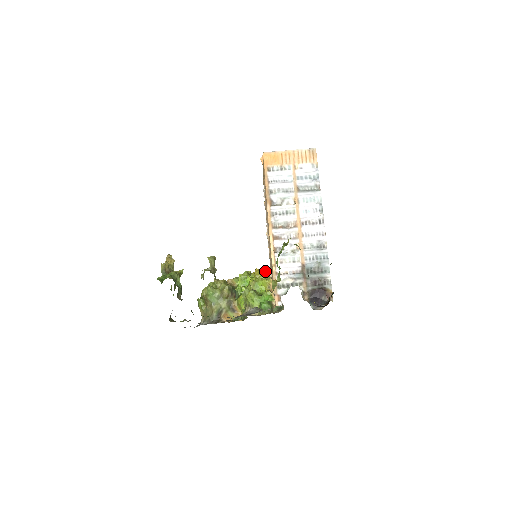
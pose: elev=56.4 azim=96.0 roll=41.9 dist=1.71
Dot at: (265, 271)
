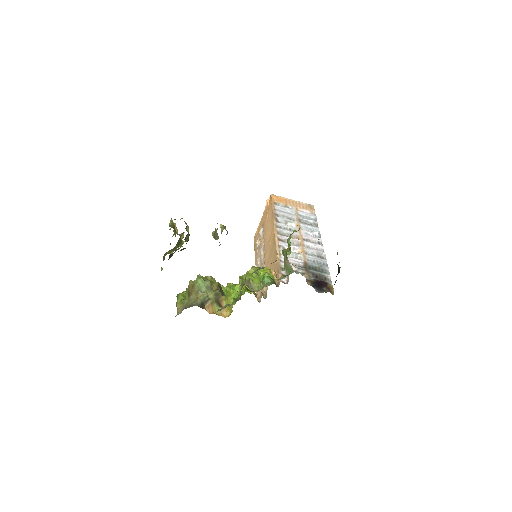
Dot at: occluded
